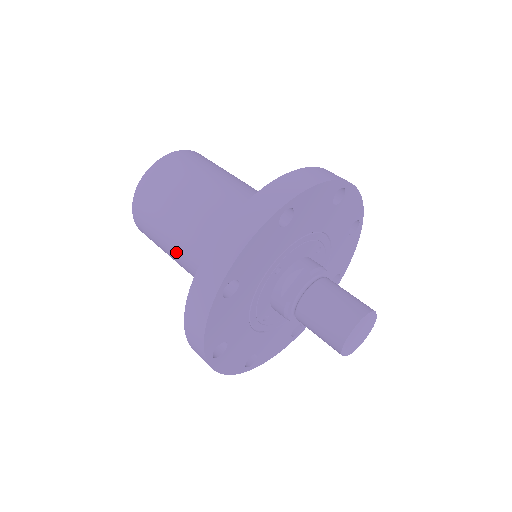
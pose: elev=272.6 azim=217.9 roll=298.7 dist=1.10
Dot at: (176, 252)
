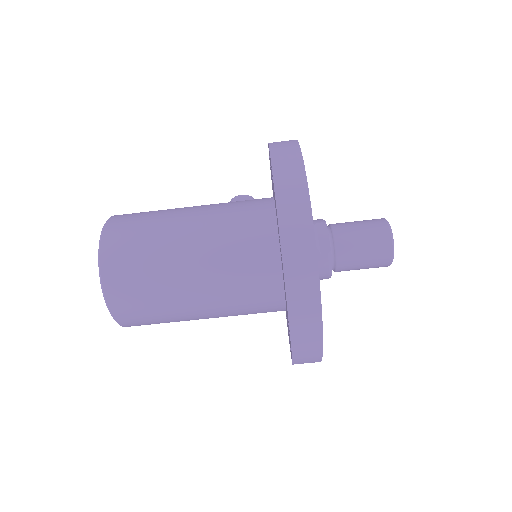
Dot at: (193, 294)
